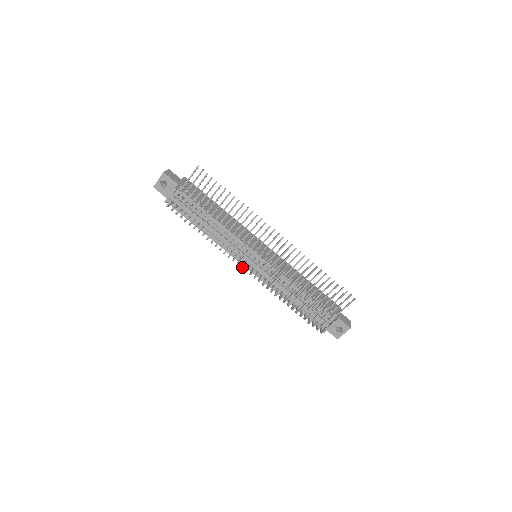
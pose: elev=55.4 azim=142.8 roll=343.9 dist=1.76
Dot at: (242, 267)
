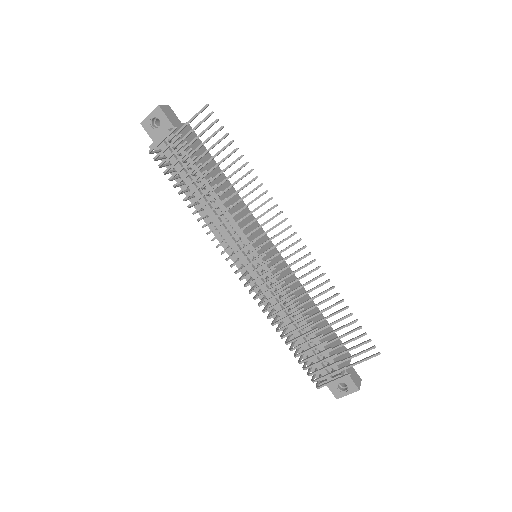
Dot at: (232, 266)
